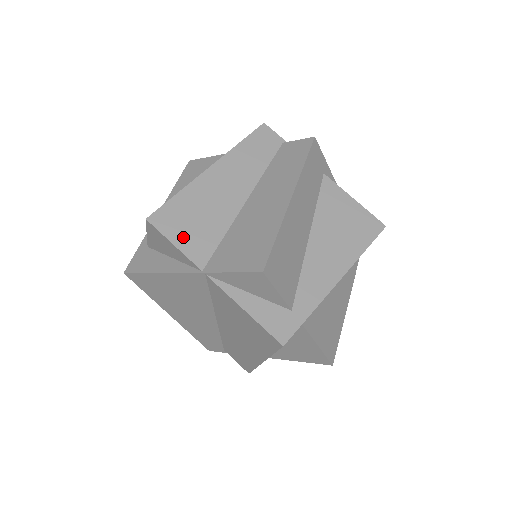
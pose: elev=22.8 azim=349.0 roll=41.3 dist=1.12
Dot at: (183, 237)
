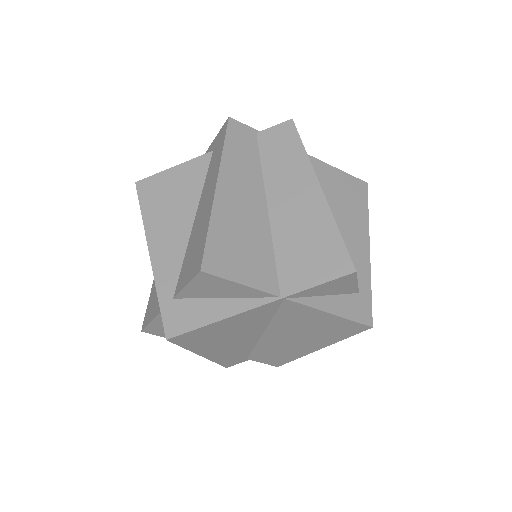
Dot at: (244, 272)
